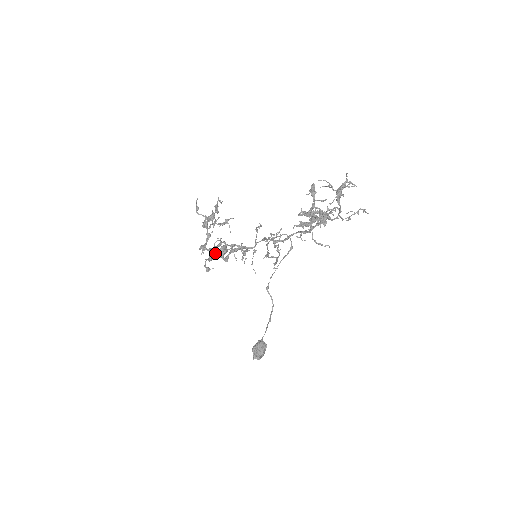
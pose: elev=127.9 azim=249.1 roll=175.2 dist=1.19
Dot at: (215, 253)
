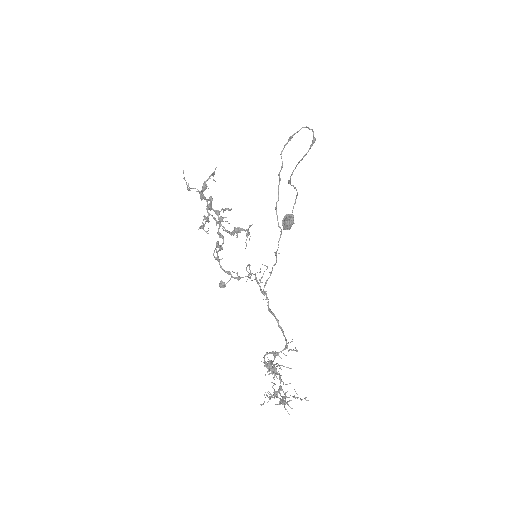
Dot at: occluded
